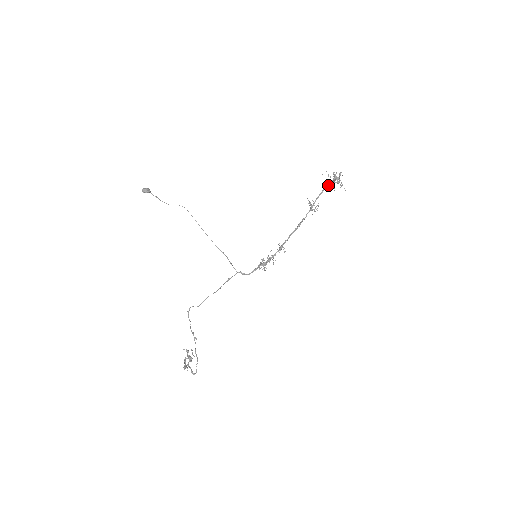
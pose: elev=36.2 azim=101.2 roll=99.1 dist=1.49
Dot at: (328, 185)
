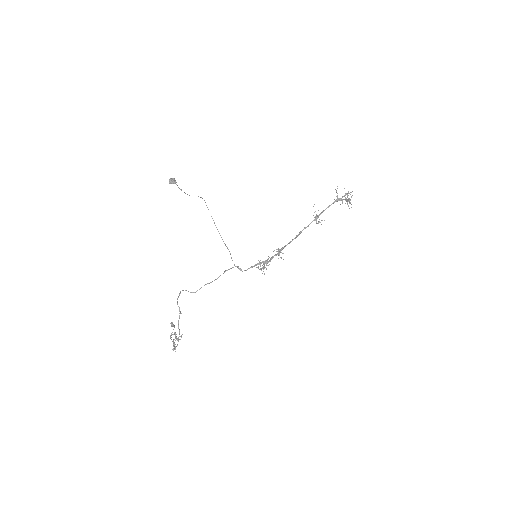
Dot at: (337, 201)
